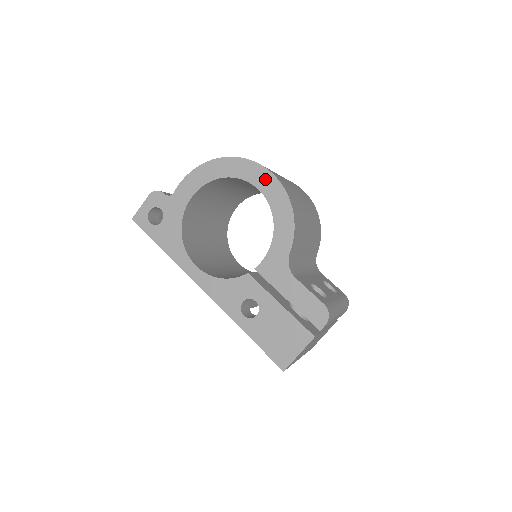
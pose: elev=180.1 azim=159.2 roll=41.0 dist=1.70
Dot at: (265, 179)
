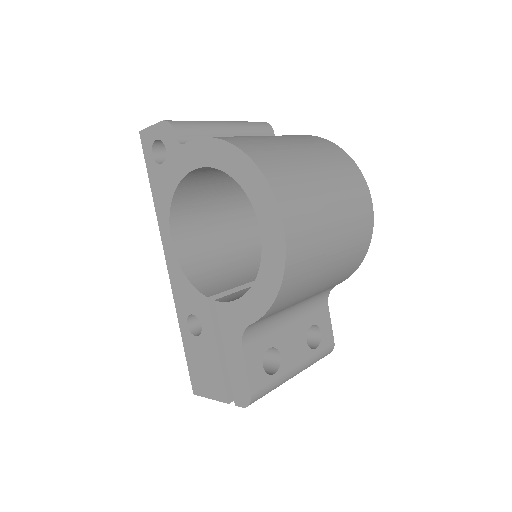
Dot at: (273, 230)
